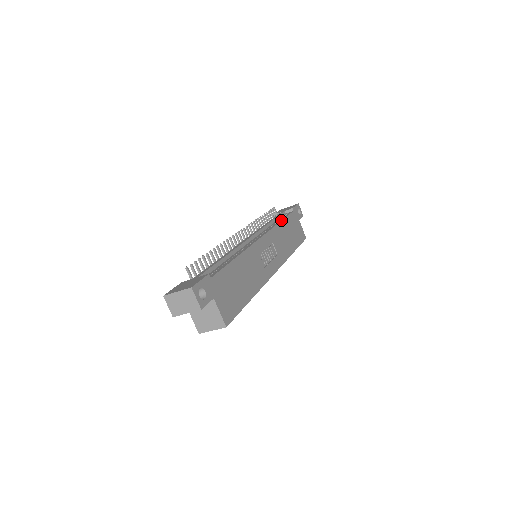
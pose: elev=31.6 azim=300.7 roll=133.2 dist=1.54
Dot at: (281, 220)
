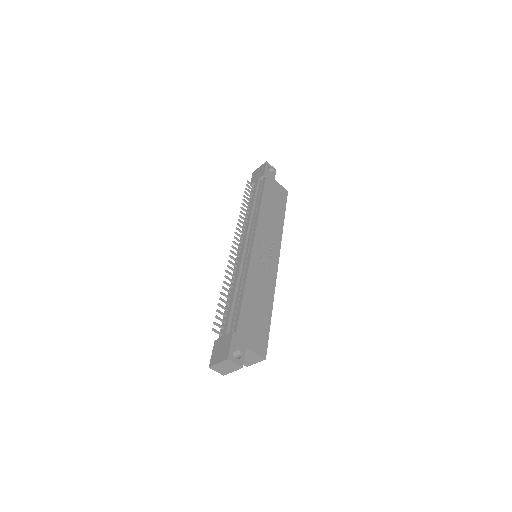
Dot at: (260, 201)
